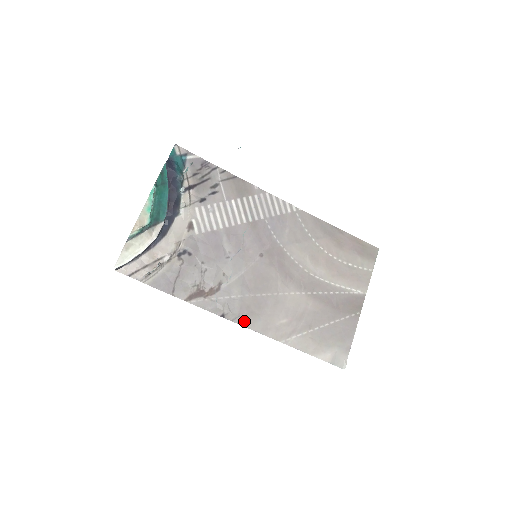
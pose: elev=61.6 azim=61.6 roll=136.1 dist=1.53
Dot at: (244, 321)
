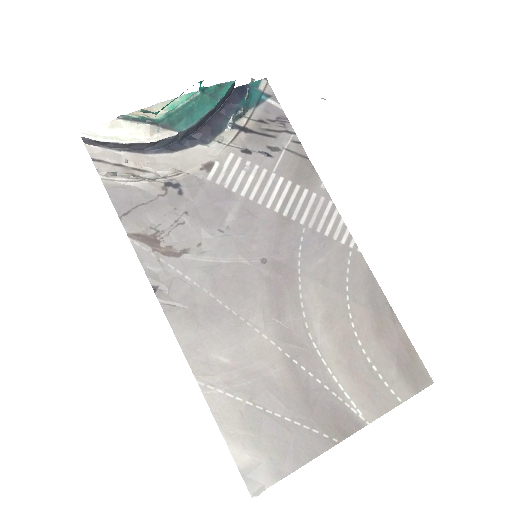
Dot at: (175, 316)
